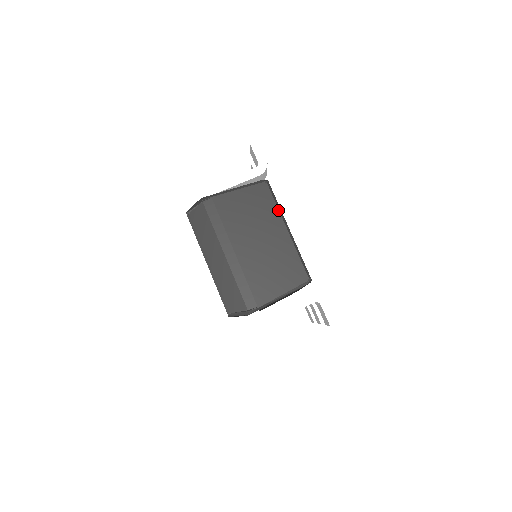
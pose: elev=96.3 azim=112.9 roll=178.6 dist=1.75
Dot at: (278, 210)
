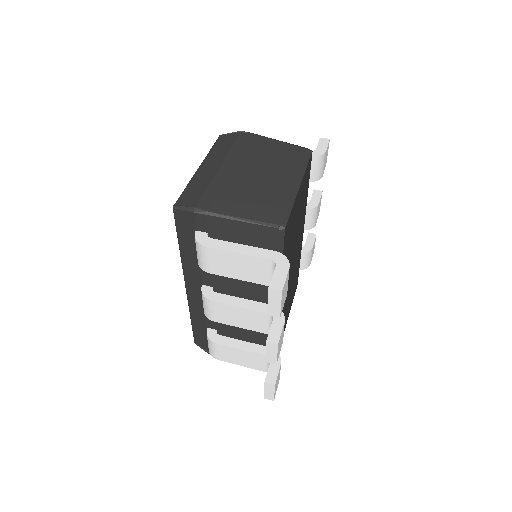
Dot at: (302, 169)
